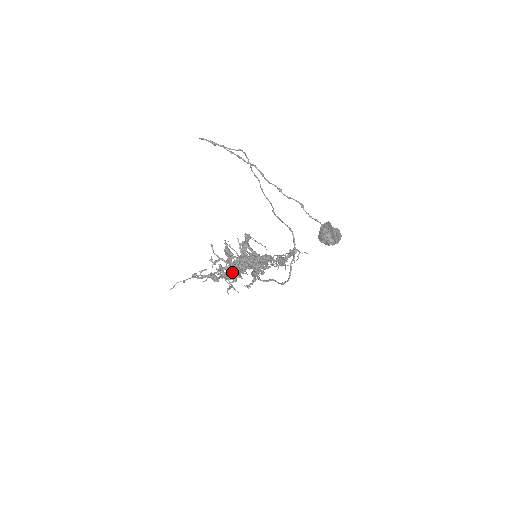
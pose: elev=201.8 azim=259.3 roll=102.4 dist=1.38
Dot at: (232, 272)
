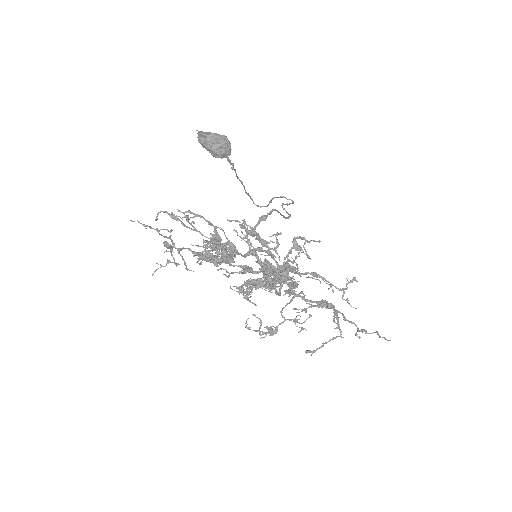
Dot at: occluded
